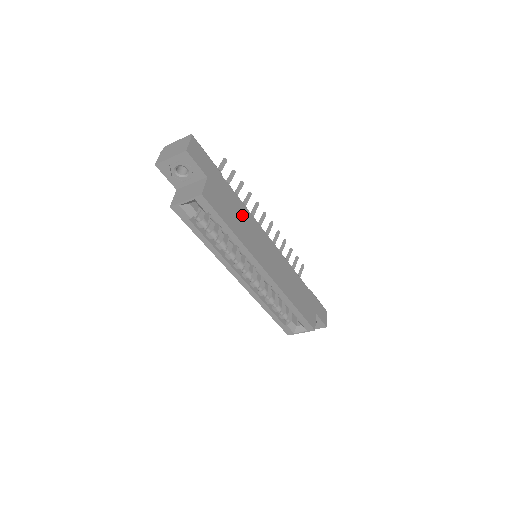
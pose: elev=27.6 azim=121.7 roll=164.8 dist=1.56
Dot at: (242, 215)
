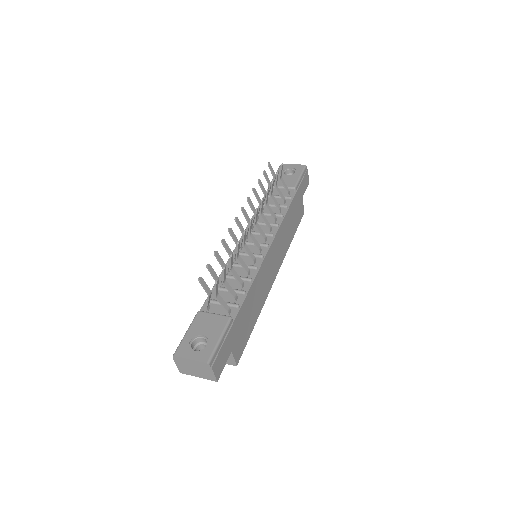
Dot at: (253, 298)
